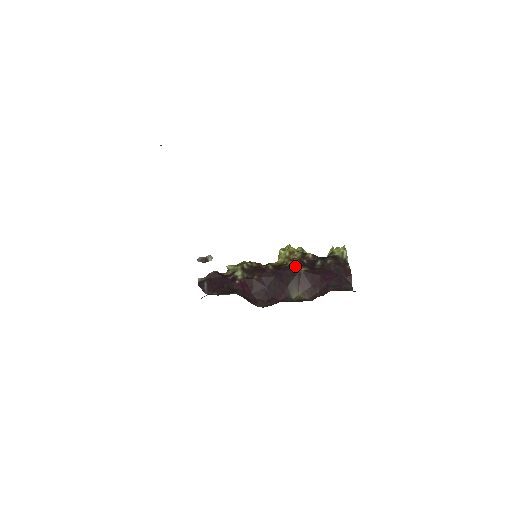
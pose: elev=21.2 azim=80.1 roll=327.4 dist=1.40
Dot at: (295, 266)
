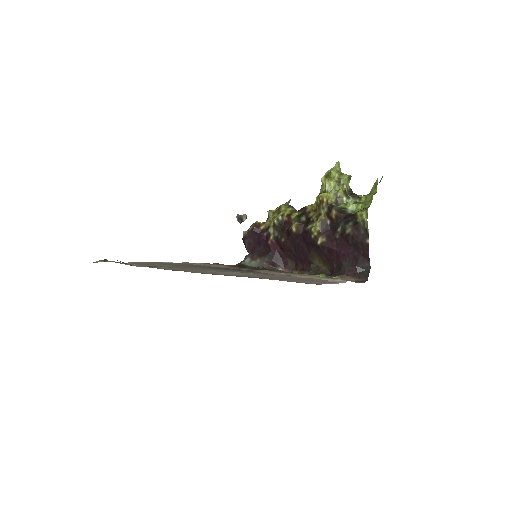
Dot at: (314, 234)
